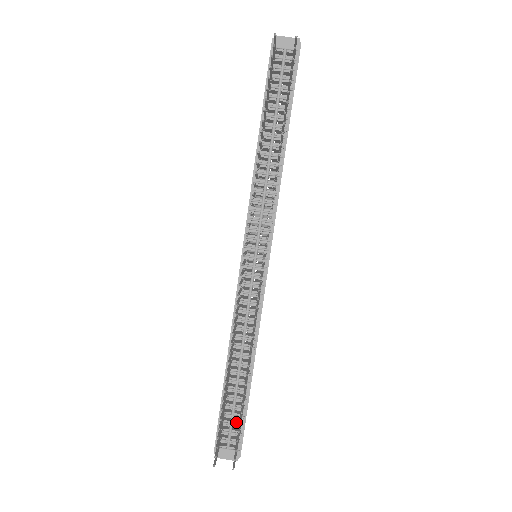
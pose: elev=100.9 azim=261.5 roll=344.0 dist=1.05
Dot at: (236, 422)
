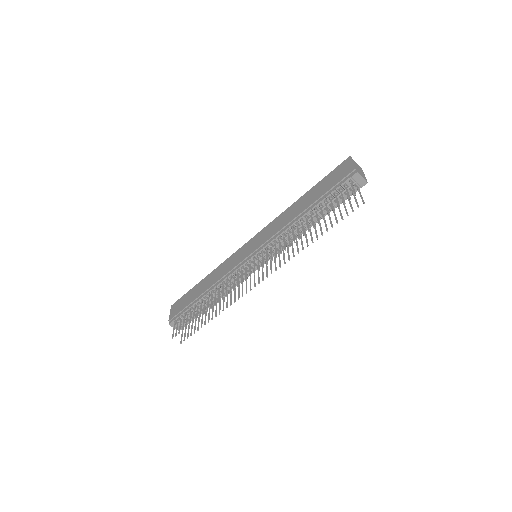
Dot at: occluded
